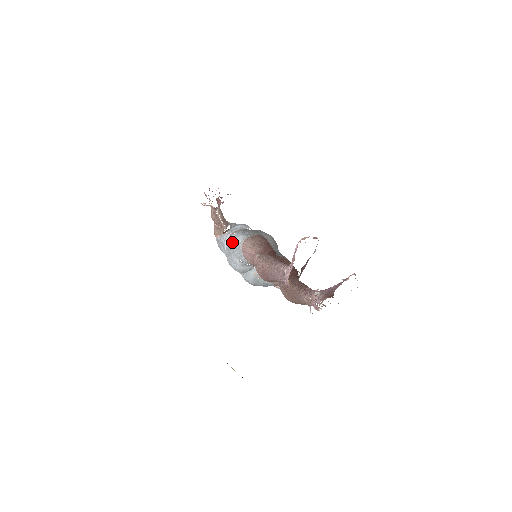
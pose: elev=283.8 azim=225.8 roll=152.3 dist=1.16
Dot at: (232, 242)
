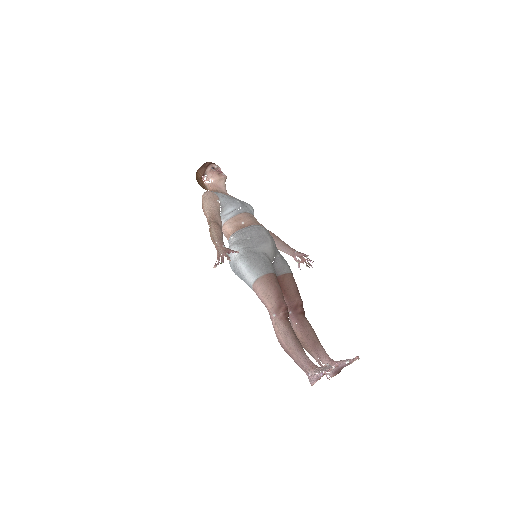
Dot at: (240, 273)
